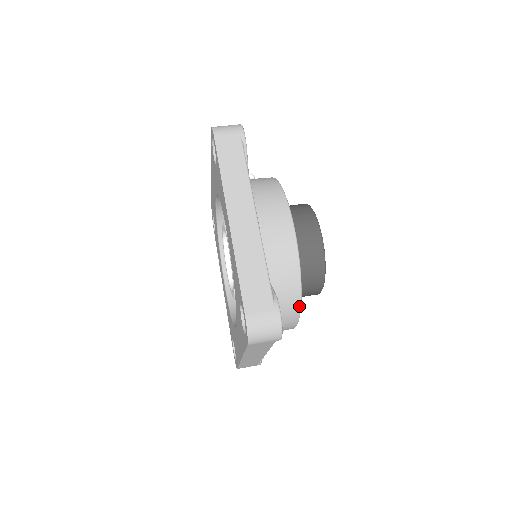
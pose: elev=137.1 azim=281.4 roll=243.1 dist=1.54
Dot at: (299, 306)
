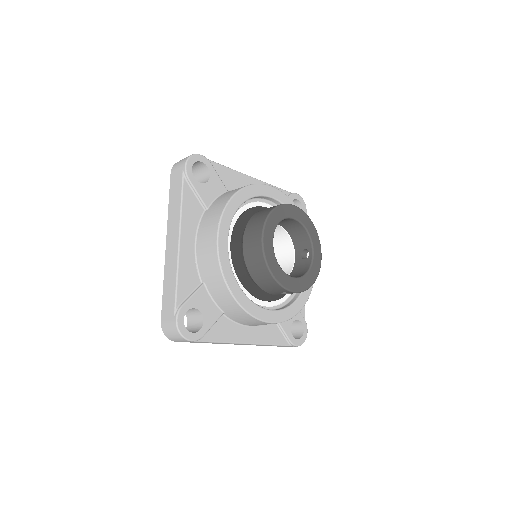
Dot at: (226, 203)
